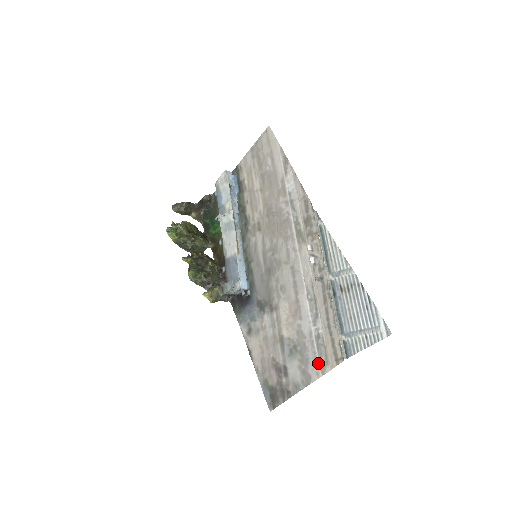
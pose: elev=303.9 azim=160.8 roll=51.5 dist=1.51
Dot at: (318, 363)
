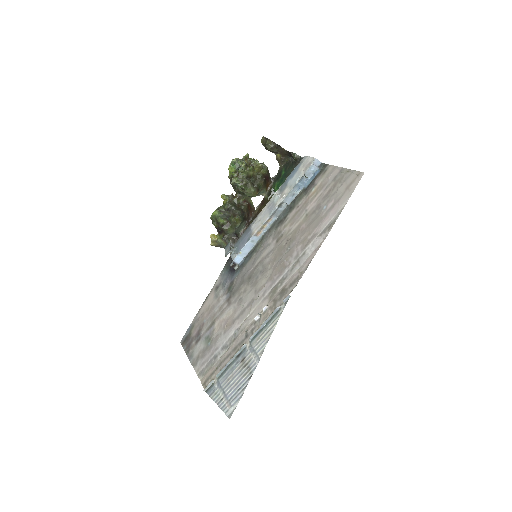
Dot at: (203, 367)
